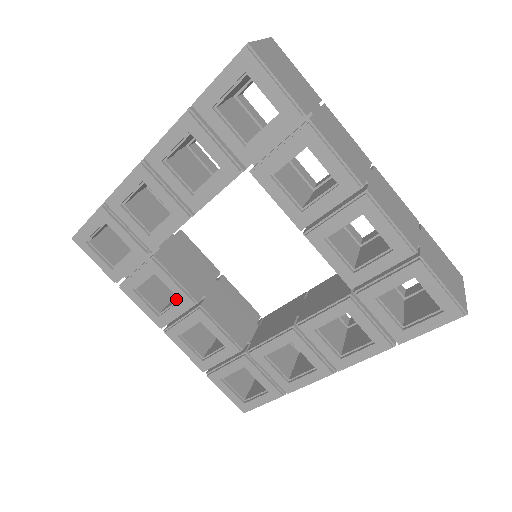
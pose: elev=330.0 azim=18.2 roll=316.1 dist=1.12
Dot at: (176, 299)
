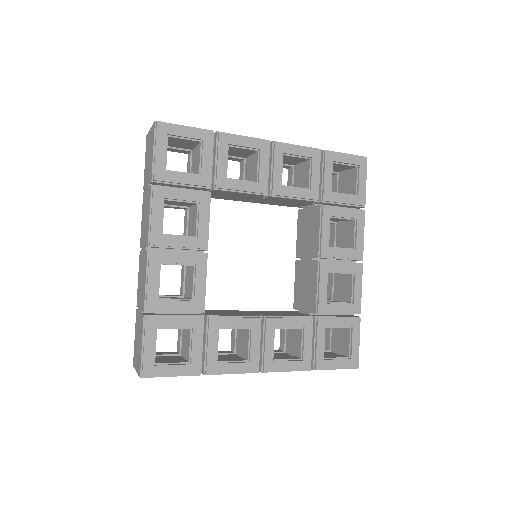
Dot at: (184, 235)
